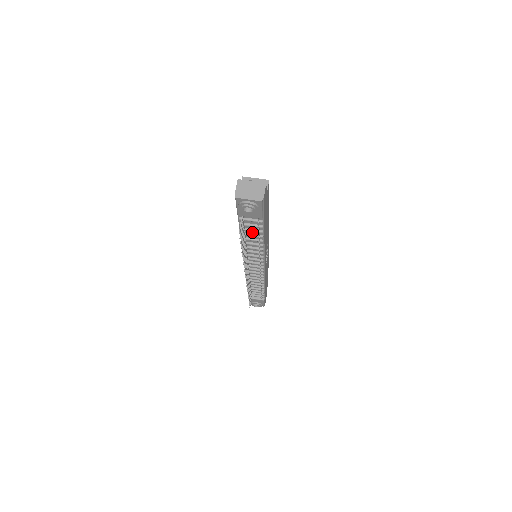
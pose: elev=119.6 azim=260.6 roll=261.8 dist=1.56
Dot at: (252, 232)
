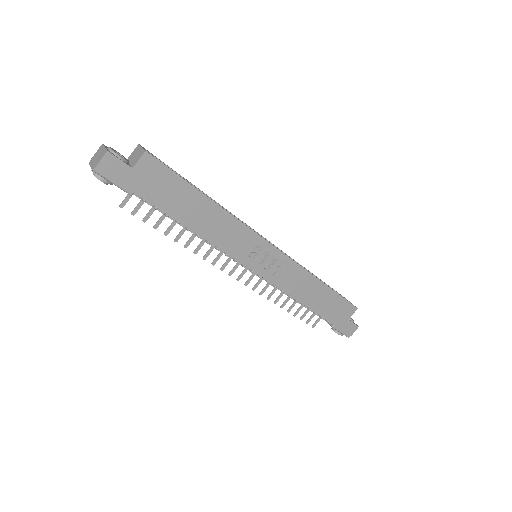
Dot at: occluded
